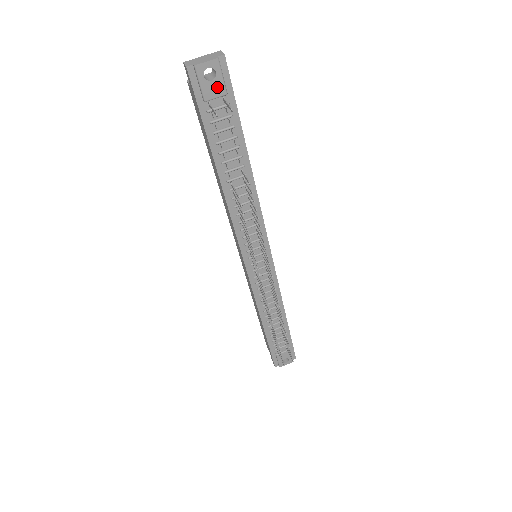
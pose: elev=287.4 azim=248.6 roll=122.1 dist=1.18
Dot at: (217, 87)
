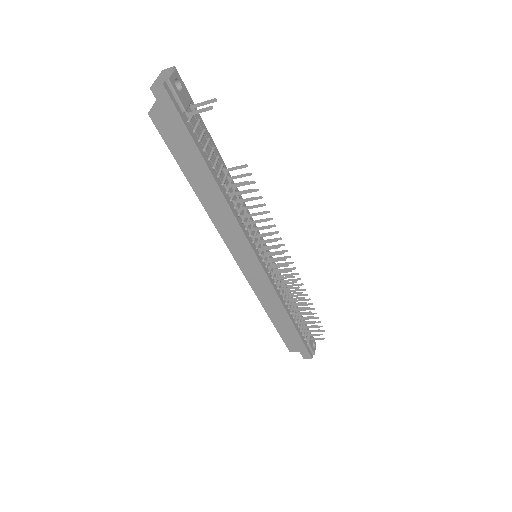
Dot at: (185, 95)
